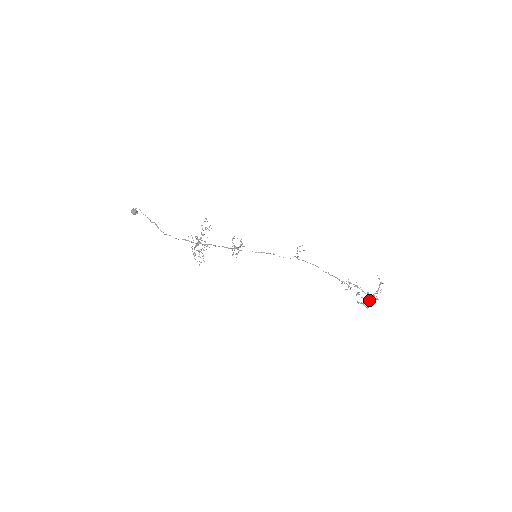
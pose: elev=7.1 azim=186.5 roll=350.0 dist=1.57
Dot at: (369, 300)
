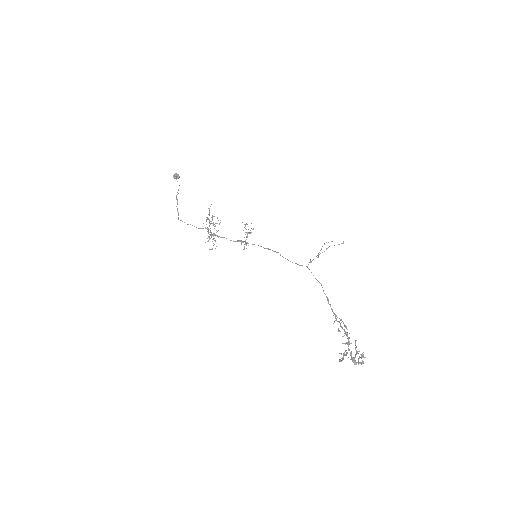
Dot at: (359, 356)
